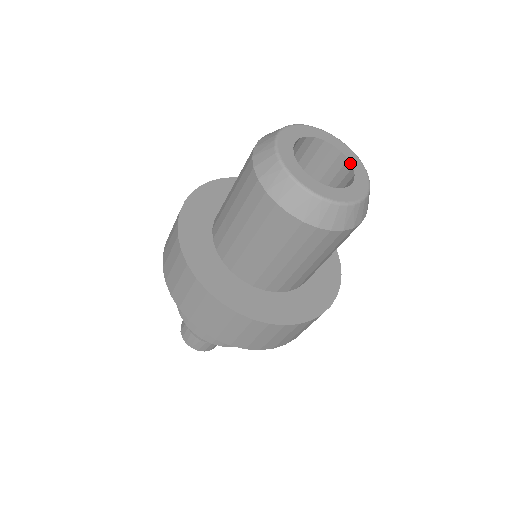
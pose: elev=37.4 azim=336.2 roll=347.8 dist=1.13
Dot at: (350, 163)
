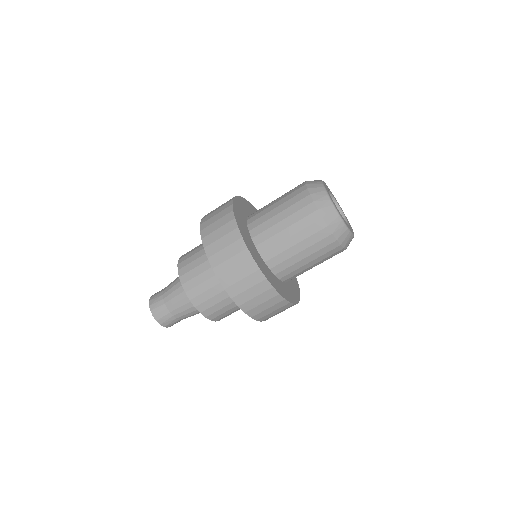
Dot at: (338, 204)
